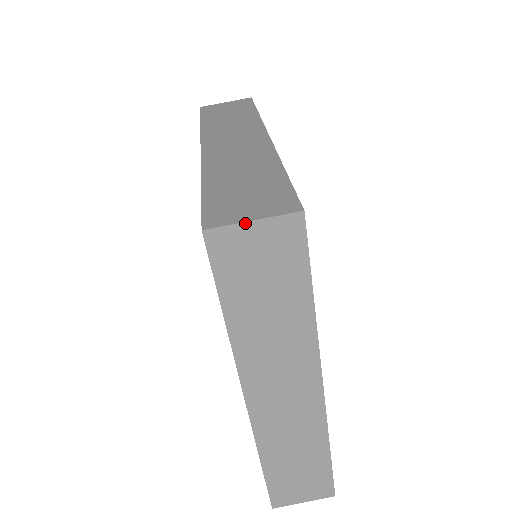
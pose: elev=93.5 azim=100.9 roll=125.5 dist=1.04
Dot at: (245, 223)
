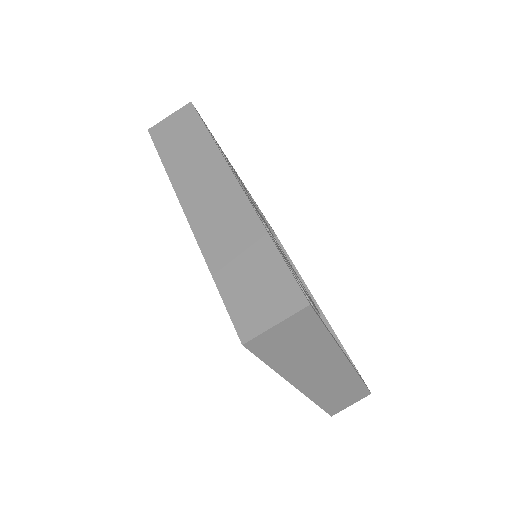
Dot at: (271, 328)
